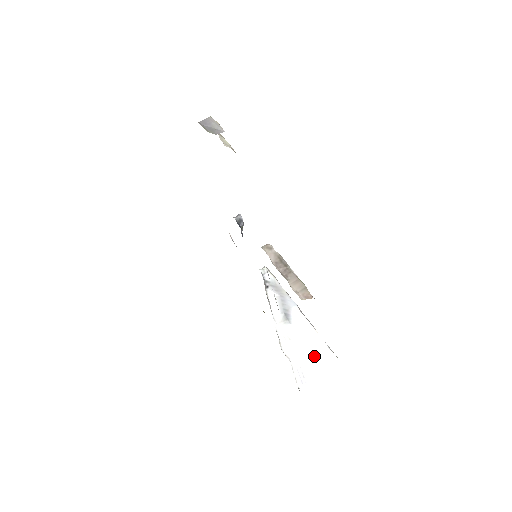
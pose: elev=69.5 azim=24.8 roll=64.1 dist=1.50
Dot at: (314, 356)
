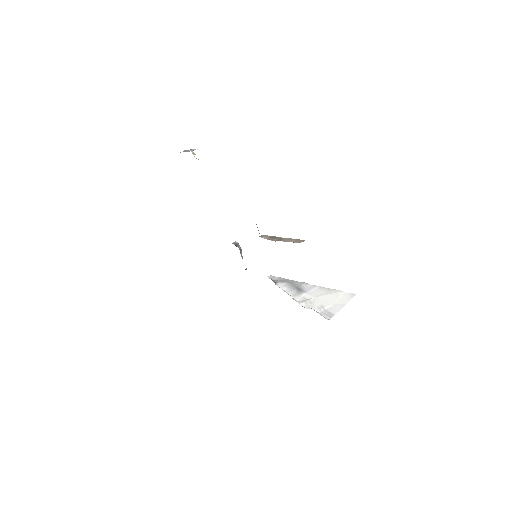
Dot at: (334, 300)
